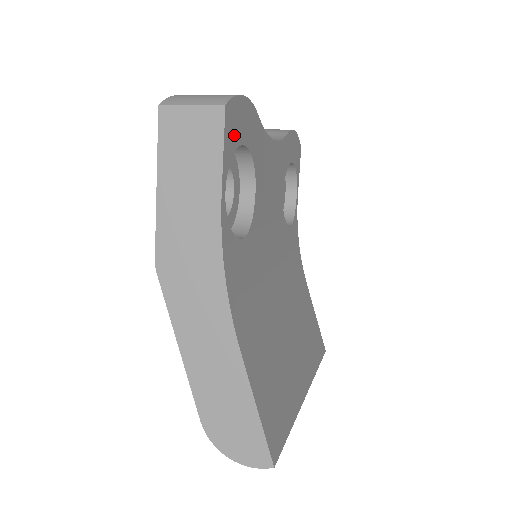
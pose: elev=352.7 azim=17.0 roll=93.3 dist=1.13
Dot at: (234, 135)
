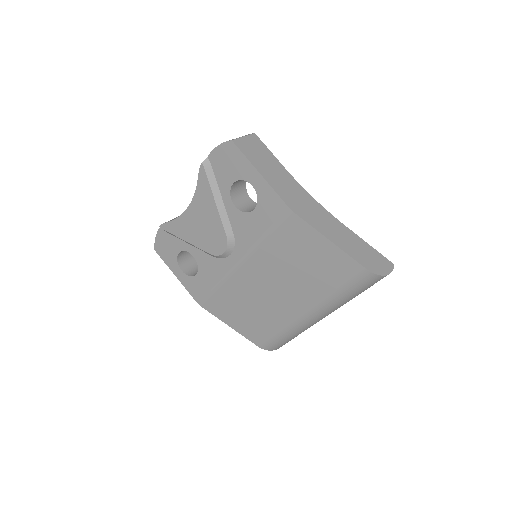
Dot at: occluded
